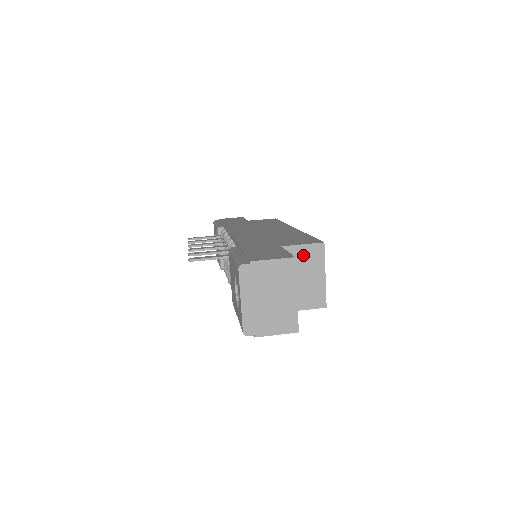
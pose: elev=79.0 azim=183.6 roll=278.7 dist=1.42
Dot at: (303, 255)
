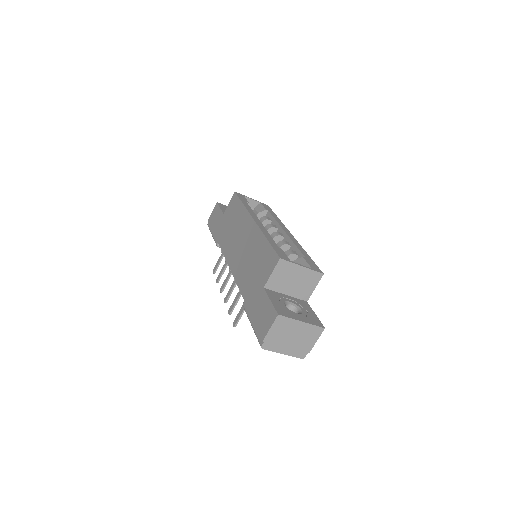
Dot at: (279, 276)
